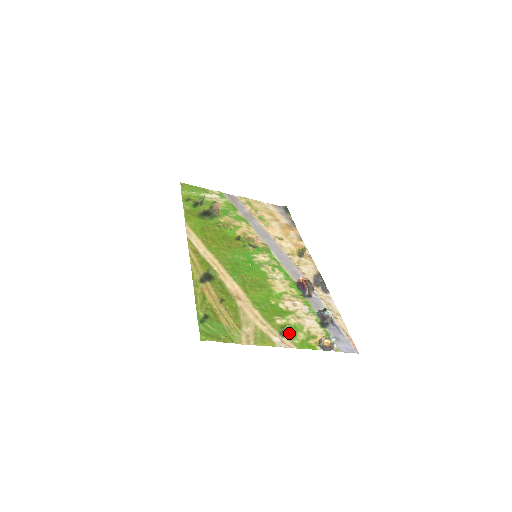
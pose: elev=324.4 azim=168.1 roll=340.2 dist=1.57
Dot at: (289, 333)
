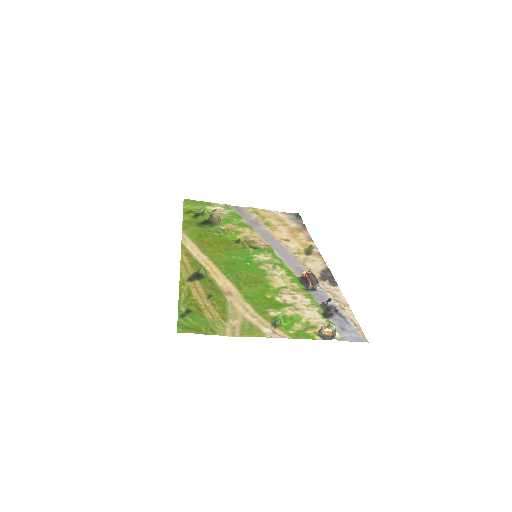
Dot at: (283, 324)
